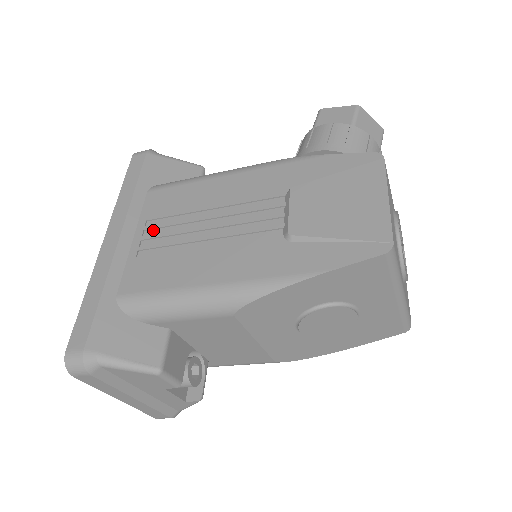
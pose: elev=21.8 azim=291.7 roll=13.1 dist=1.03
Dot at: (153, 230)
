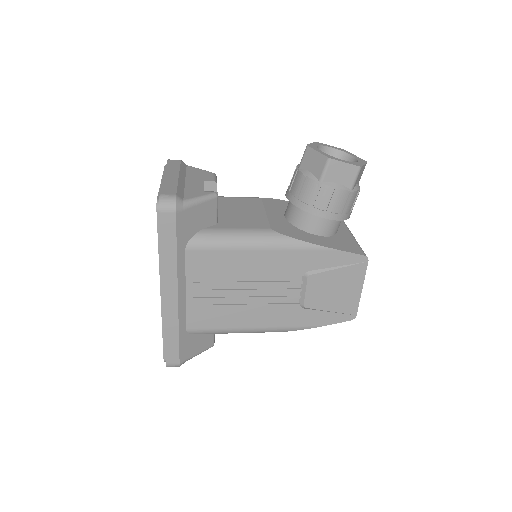
Dot at: (201, 286)
